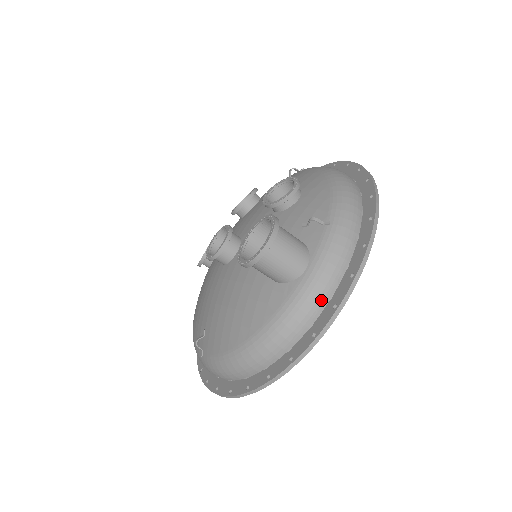
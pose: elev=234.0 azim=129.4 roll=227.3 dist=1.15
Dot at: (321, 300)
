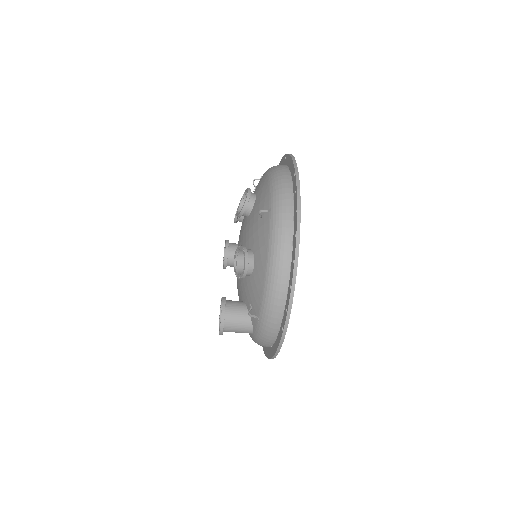
Dot at: (265, 346)
